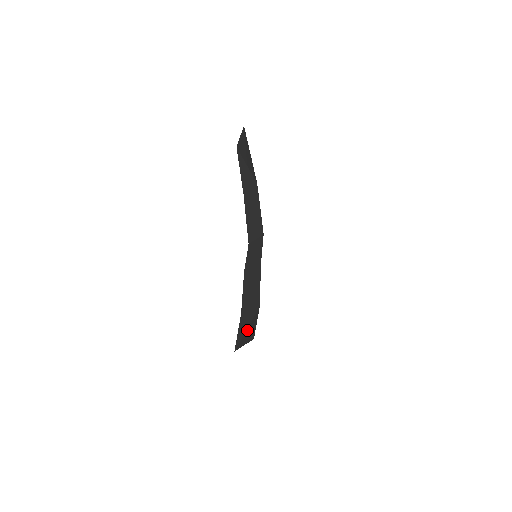
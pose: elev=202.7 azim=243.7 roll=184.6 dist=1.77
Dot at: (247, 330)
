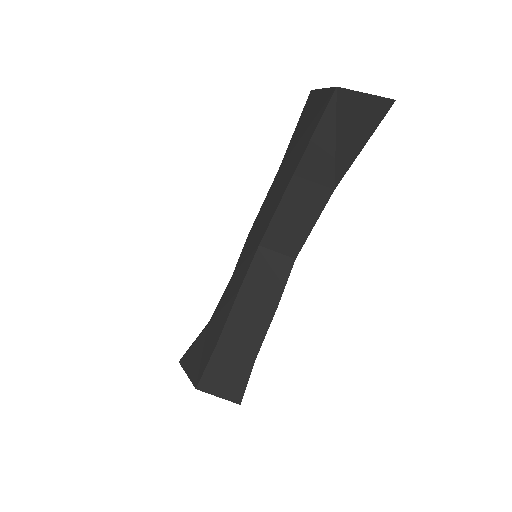
Dot at: (226, 378)
